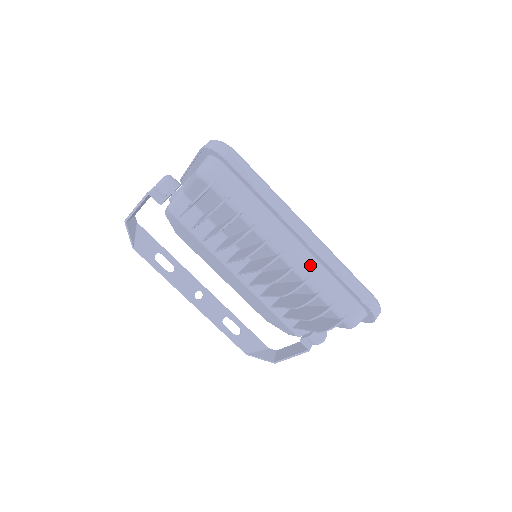
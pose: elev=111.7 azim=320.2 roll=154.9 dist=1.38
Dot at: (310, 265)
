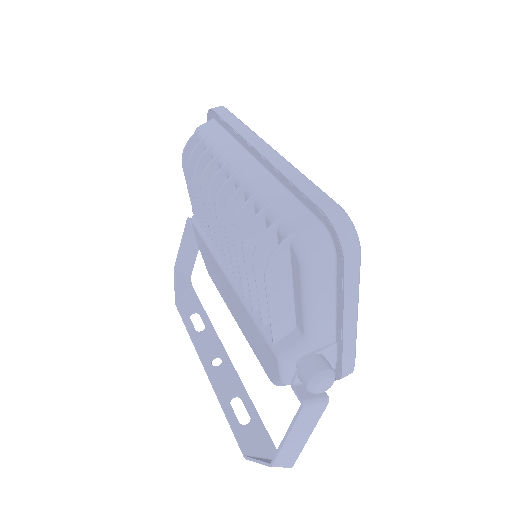
Dot at: (263, 181)
